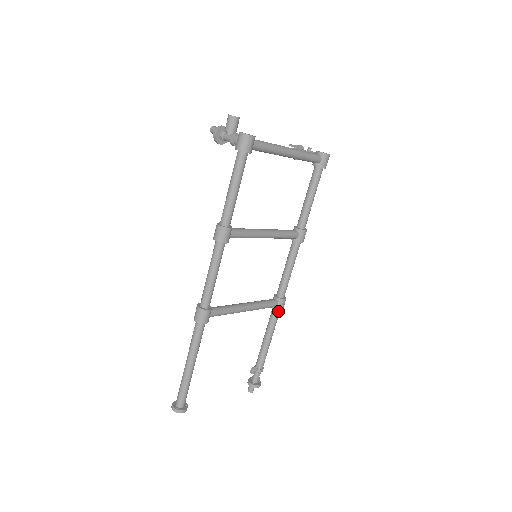
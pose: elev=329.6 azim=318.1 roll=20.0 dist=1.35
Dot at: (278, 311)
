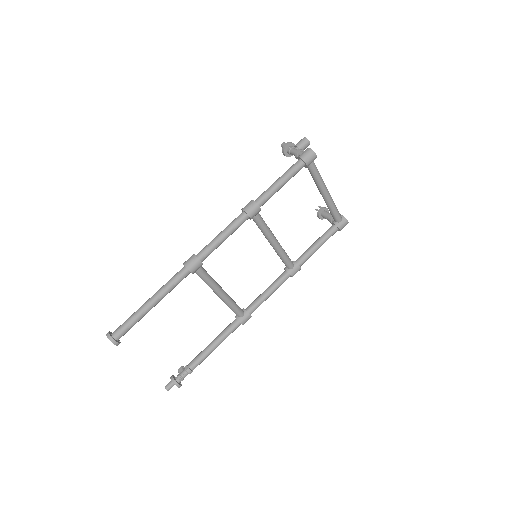
Dot at: (239, 323)
